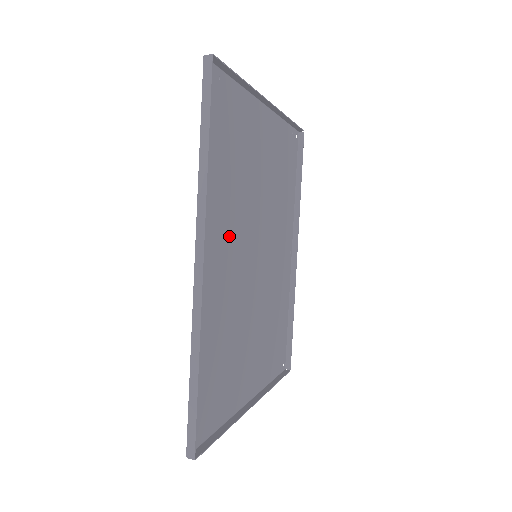
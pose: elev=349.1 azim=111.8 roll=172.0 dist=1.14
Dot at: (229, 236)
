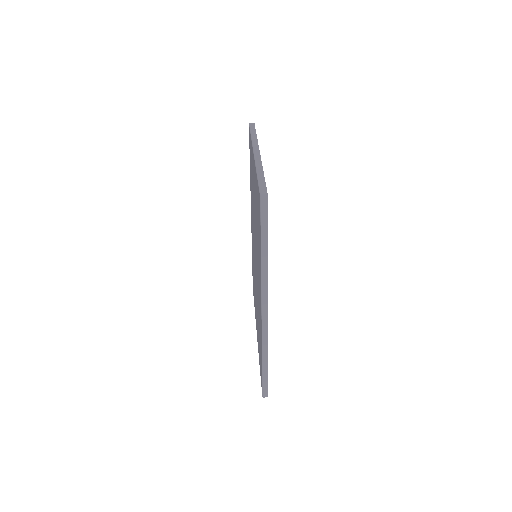
Dot at: occluded
